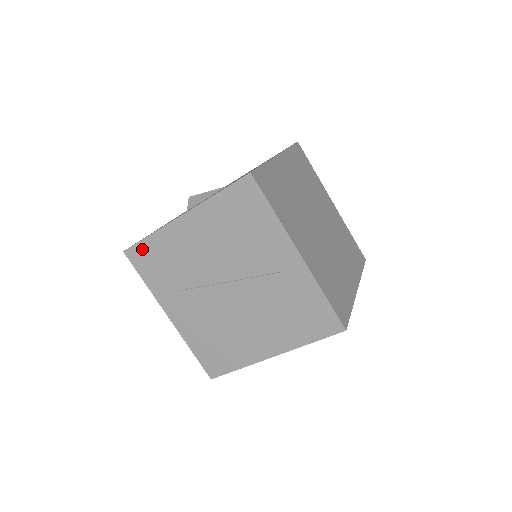
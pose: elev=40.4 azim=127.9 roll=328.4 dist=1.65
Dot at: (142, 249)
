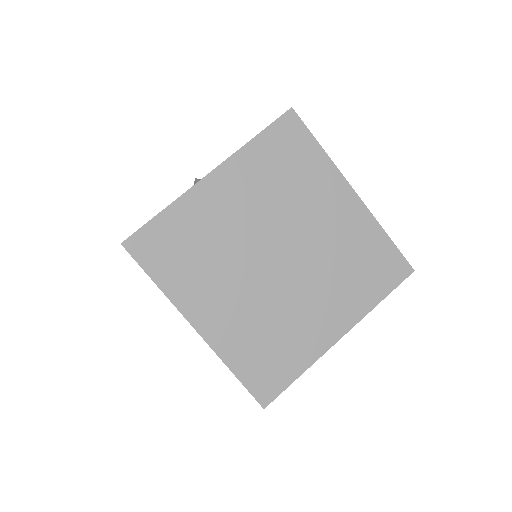
Dot at: occluded
